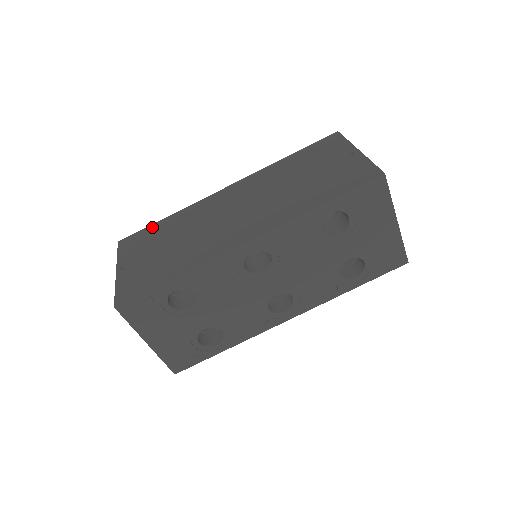
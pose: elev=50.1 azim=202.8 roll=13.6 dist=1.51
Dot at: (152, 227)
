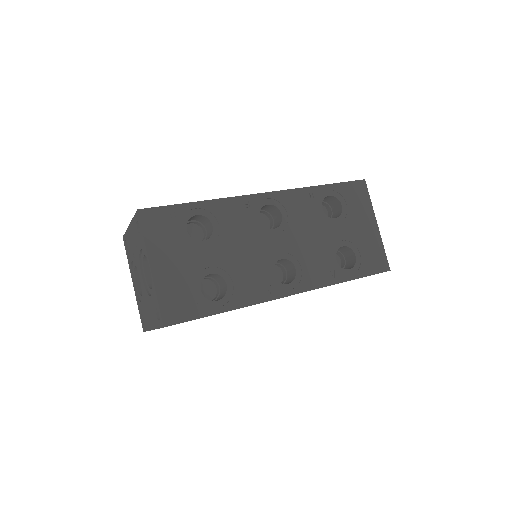
Dot at: occluded
